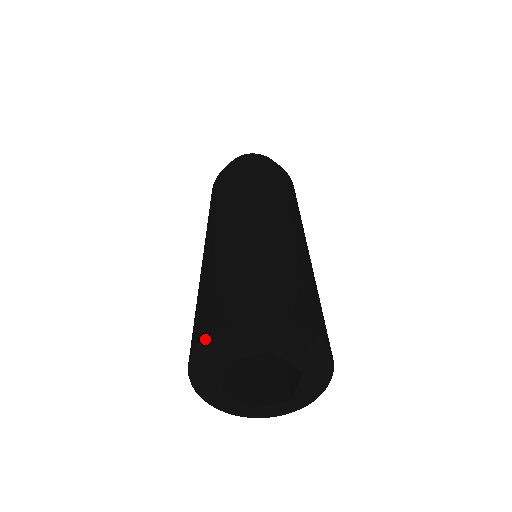
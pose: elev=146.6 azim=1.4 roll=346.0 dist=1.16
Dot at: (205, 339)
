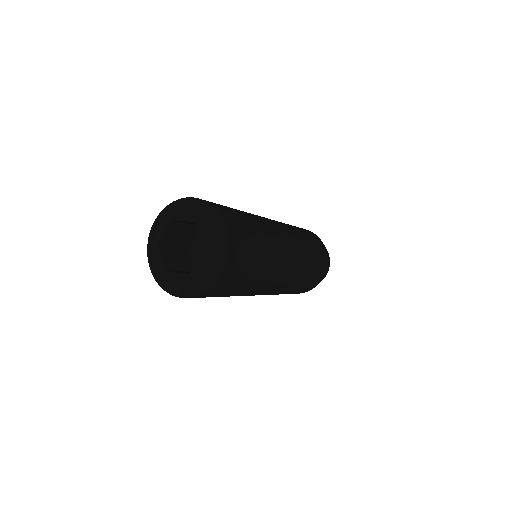
Dot at: (148, 245)
